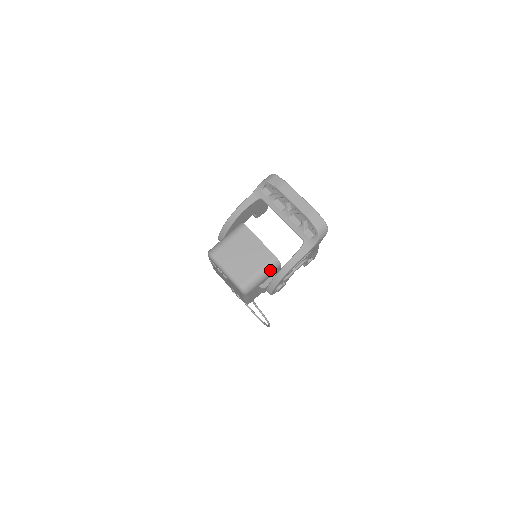
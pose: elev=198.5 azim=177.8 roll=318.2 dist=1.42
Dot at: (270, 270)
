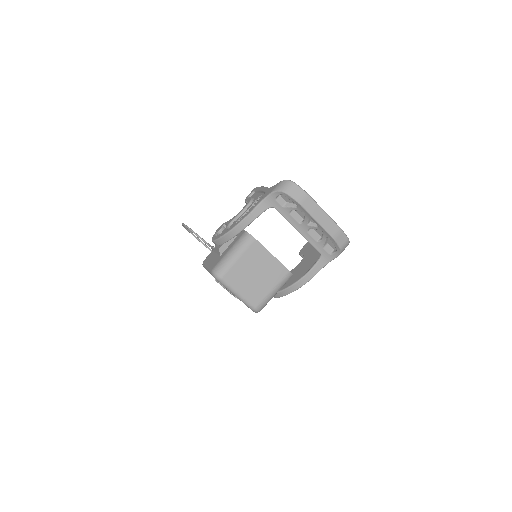
Dot at: (283, 285)
